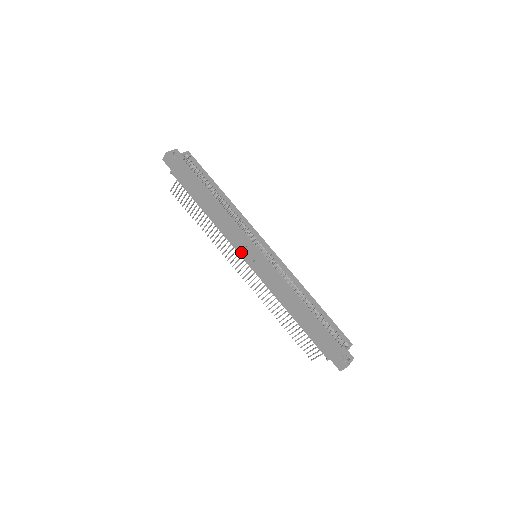
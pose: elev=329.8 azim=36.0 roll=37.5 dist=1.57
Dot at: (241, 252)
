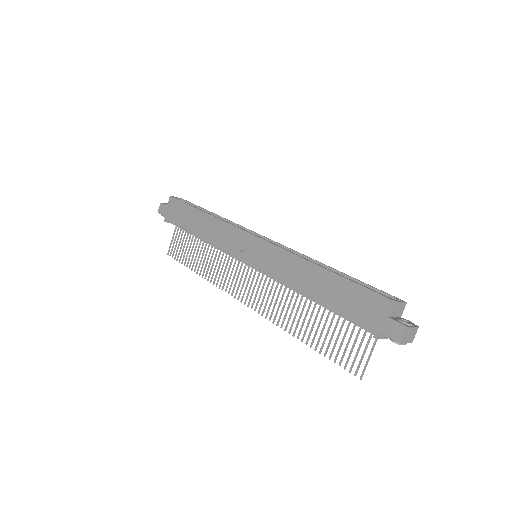
Dot at: (237, 254)
